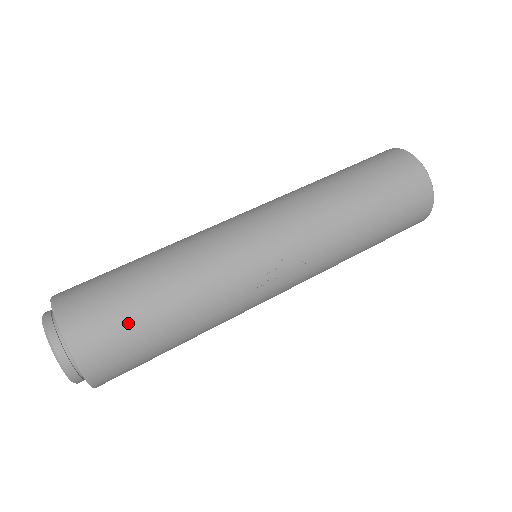
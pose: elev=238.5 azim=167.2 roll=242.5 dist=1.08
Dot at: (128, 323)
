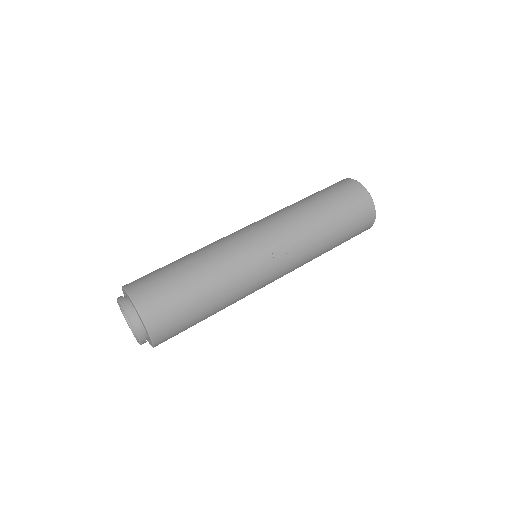
Dot at: (173, 292)
